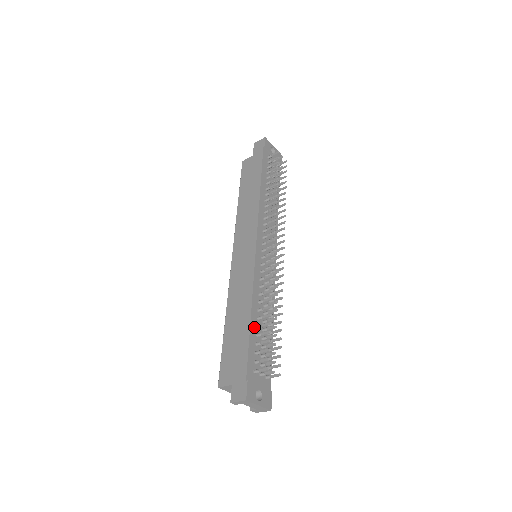
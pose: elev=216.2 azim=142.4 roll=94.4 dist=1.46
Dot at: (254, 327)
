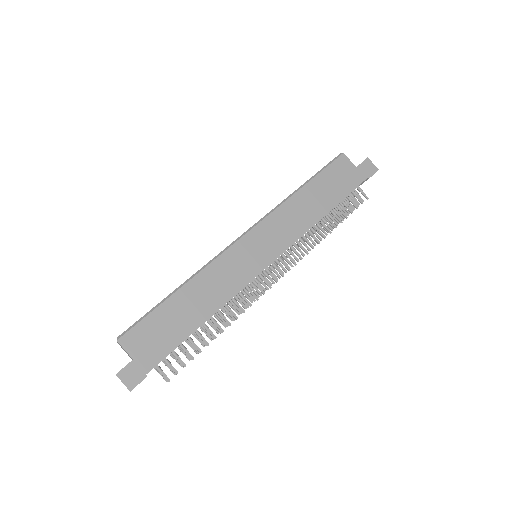
Dot at: (195, 331)
